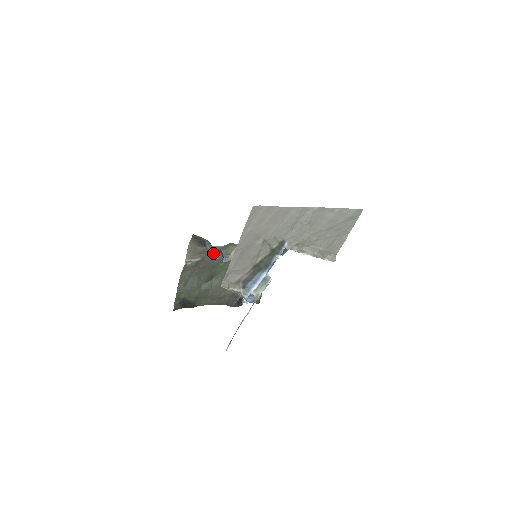
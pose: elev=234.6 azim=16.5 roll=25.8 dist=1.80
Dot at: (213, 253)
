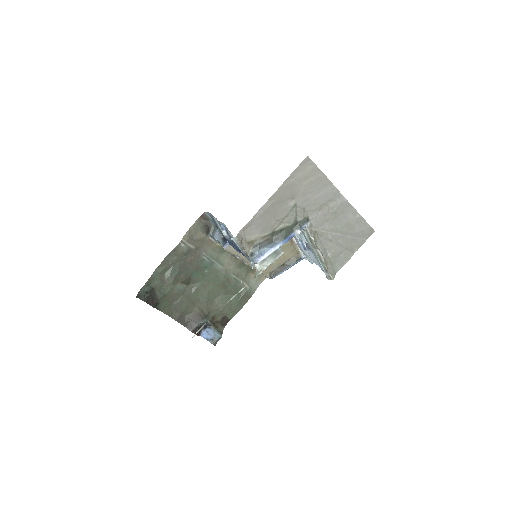
Dot at: (207, 250)
